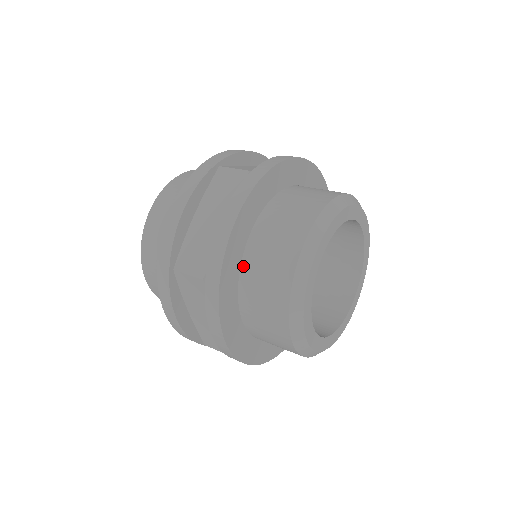
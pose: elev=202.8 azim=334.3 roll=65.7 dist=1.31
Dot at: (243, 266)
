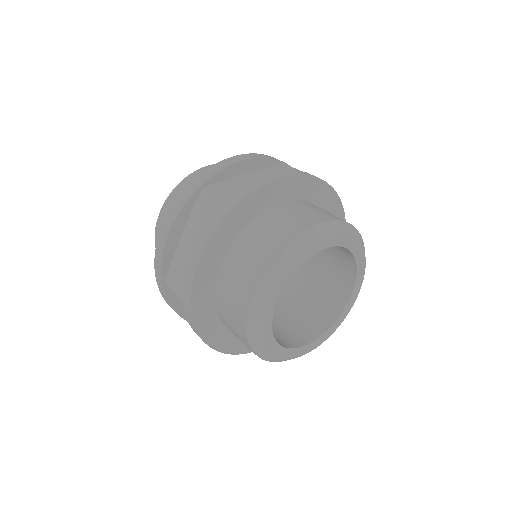
Dot at: (216, 290)
